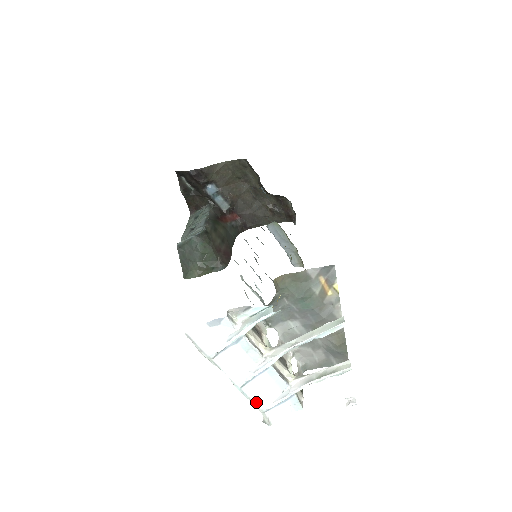
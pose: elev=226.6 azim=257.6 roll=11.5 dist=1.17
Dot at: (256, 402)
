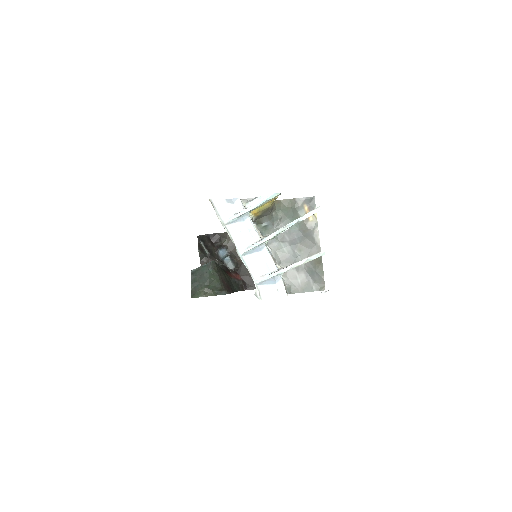
Dot at: (252, 272)
